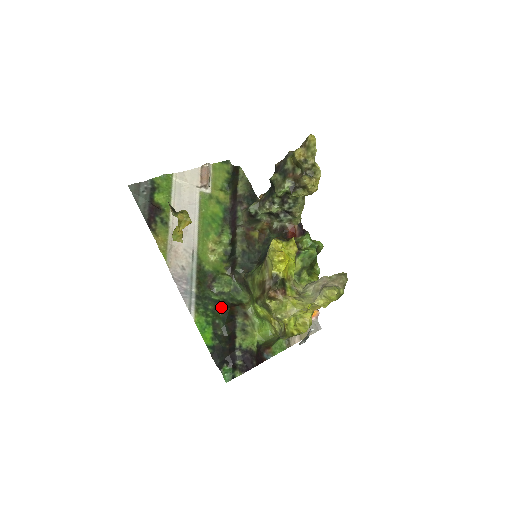
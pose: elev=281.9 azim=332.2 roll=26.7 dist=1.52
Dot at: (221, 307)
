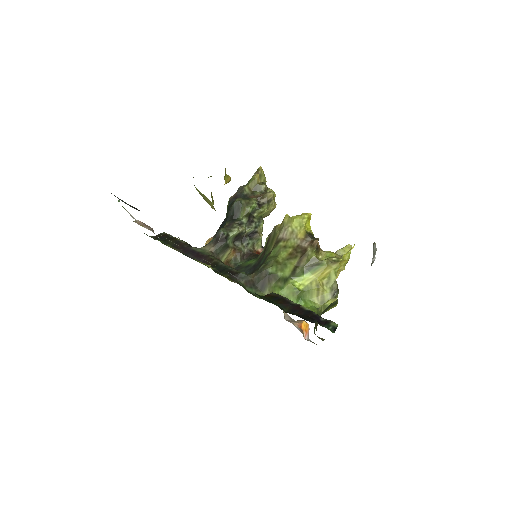
Dot at: (258, 295)
